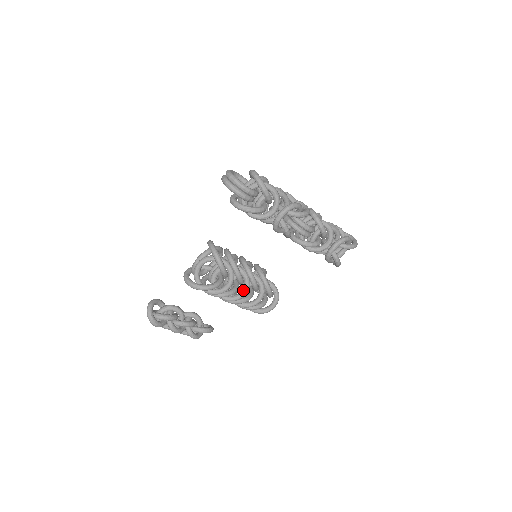
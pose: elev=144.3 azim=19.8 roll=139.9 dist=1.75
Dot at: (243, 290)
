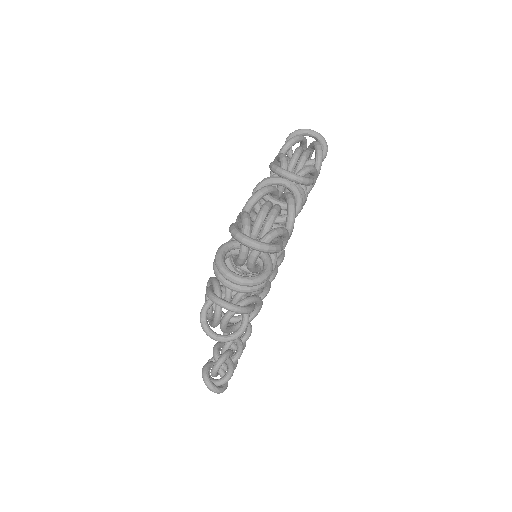
Dot at: (267, 290)
